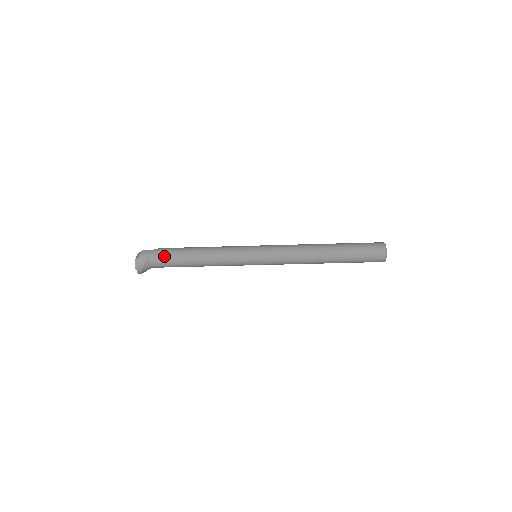
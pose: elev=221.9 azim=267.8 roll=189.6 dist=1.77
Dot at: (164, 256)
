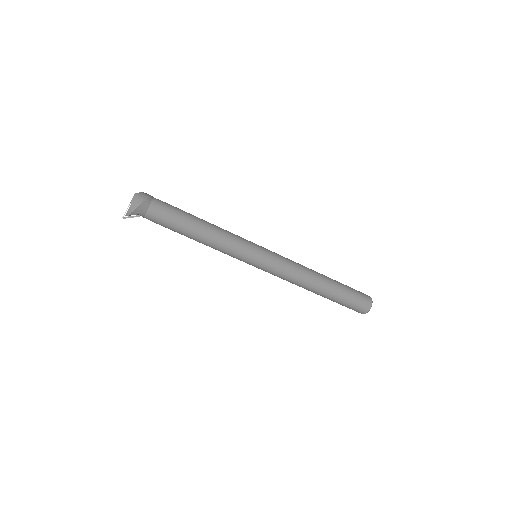
Dot at: (168, 206)
